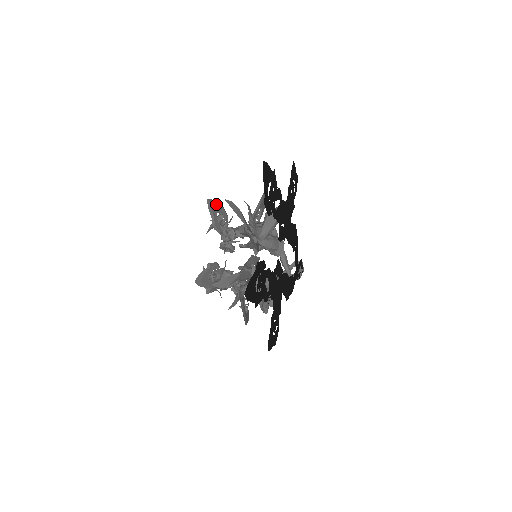
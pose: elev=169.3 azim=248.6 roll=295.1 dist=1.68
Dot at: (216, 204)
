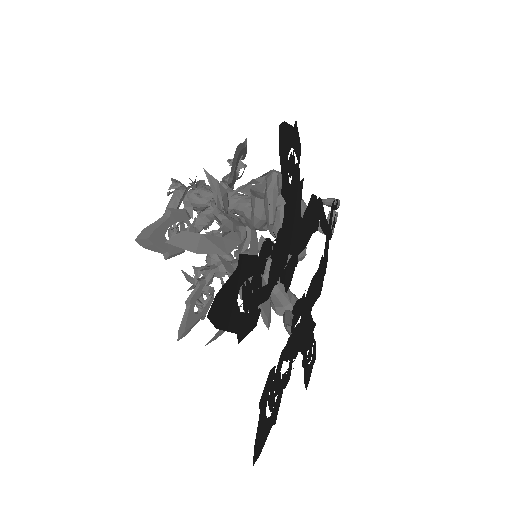
Dot at: (156, 224)
